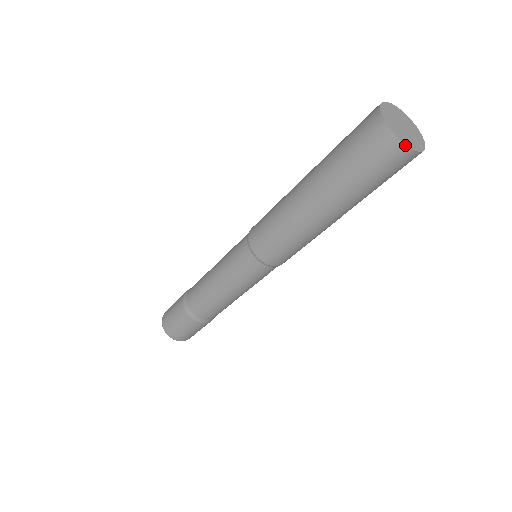
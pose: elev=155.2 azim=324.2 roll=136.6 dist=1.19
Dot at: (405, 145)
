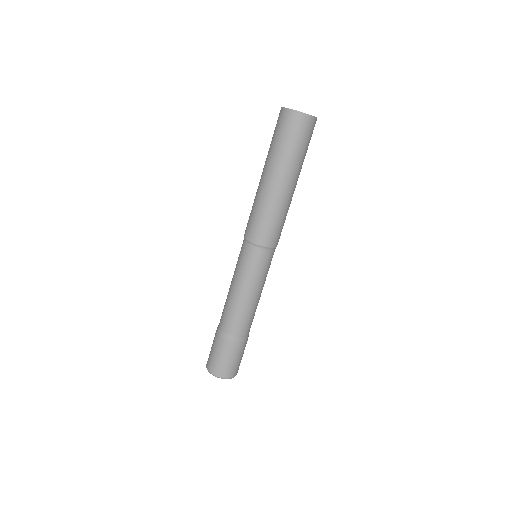
Dot at: (290, 109)
